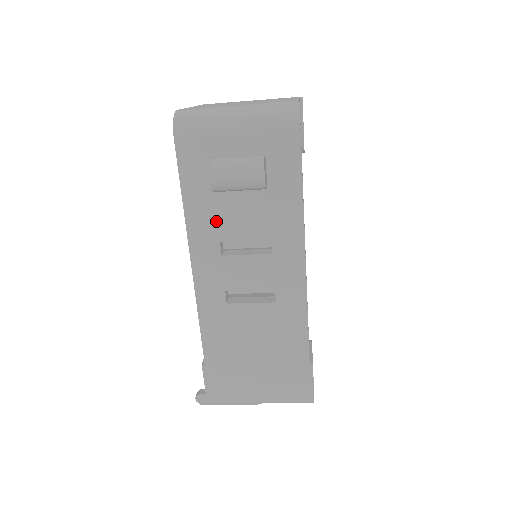
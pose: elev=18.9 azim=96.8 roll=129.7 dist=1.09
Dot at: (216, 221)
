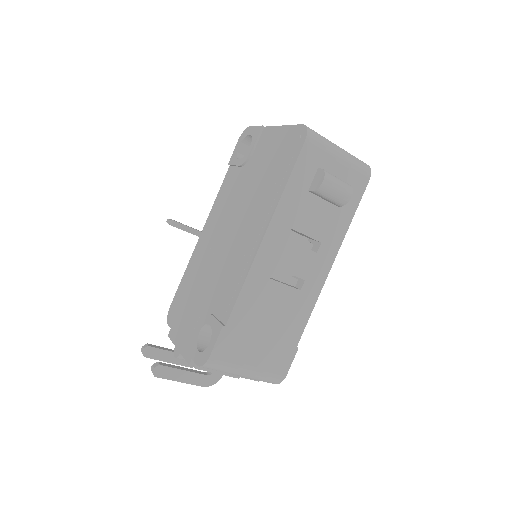
Dot at: (297, 212)
